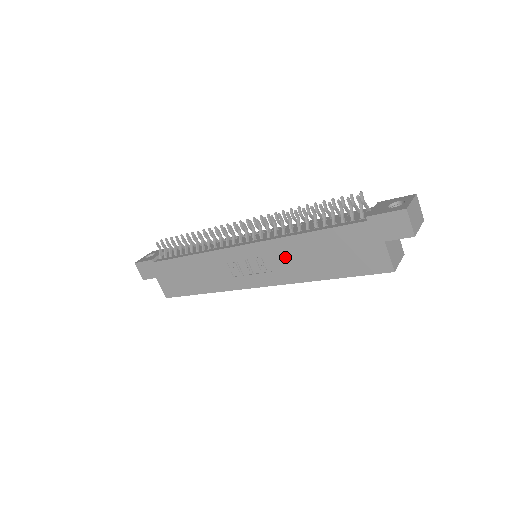
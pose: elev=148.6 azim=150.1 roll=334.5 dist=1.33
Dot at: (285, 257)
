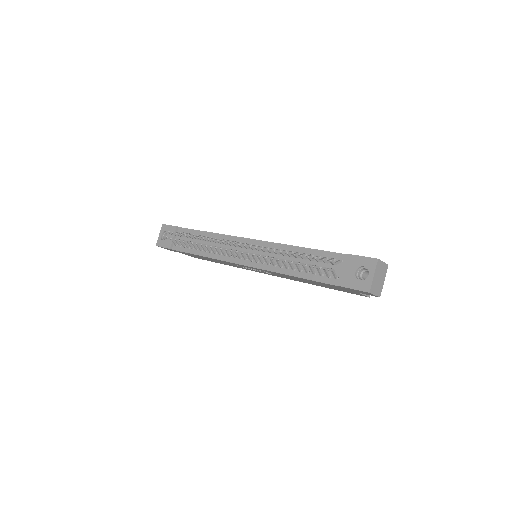
Dot at: (281, 275)
